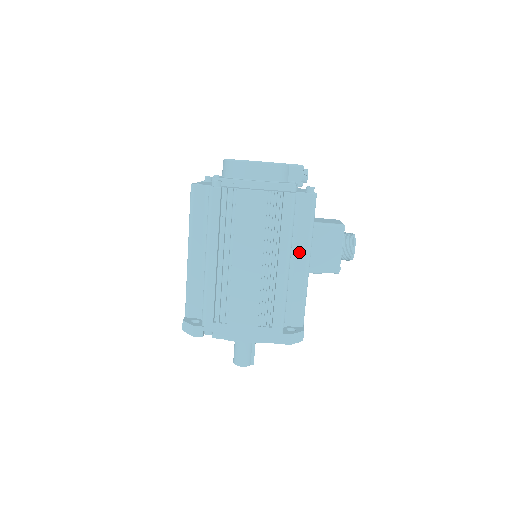
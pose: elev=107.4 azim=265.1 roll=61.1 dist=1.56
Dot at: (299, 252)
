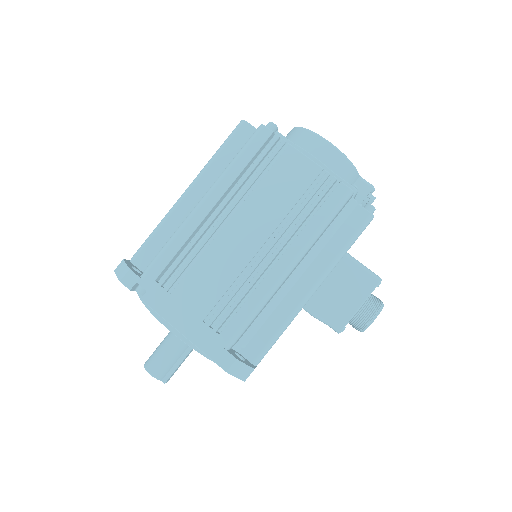
Dot at: (311, 270)
